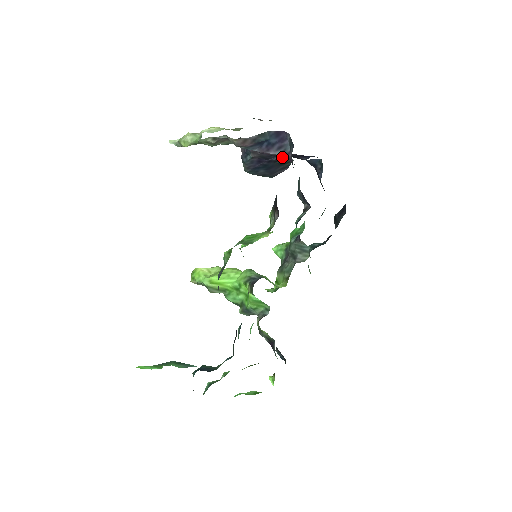
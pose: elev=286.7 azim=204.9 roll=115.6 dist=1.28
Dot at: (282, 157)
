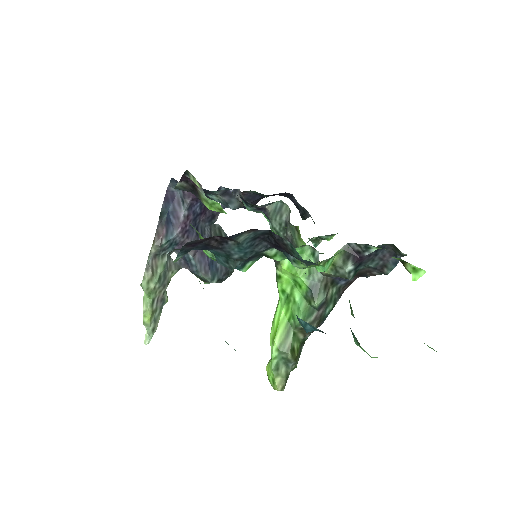
Dot at: (209, 231)
